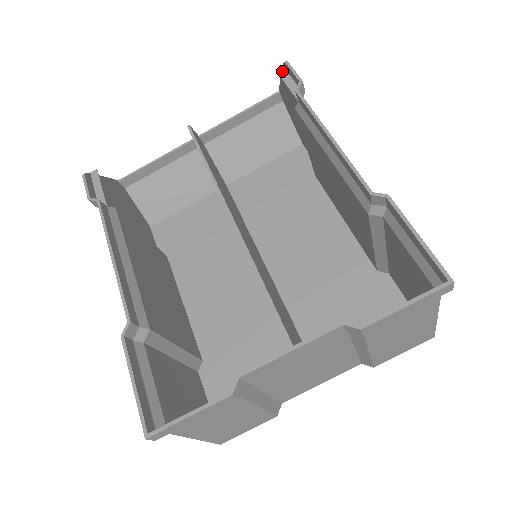
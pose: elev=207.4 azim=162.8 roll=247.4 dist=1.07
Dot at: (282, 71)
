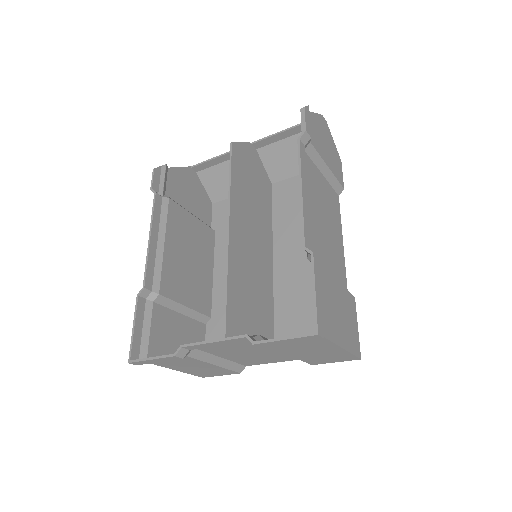
Dot at: occluded
